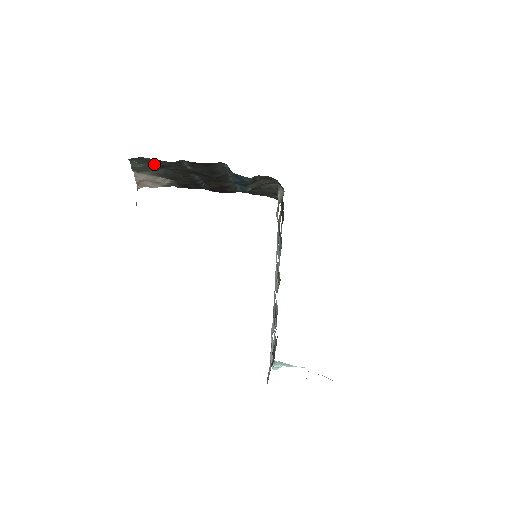
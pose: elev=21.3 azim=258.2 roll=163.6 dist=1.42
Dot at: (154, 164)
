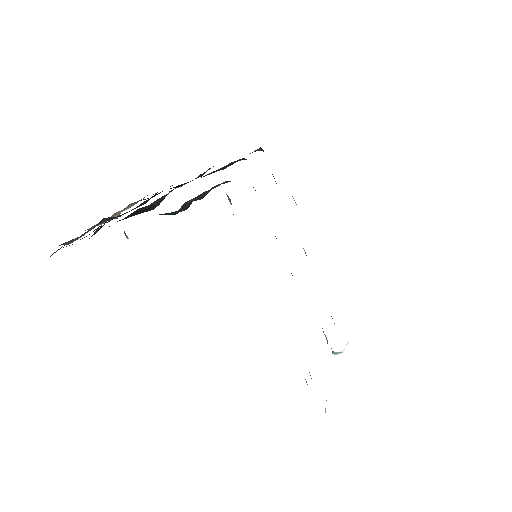
Dot at: occluded
